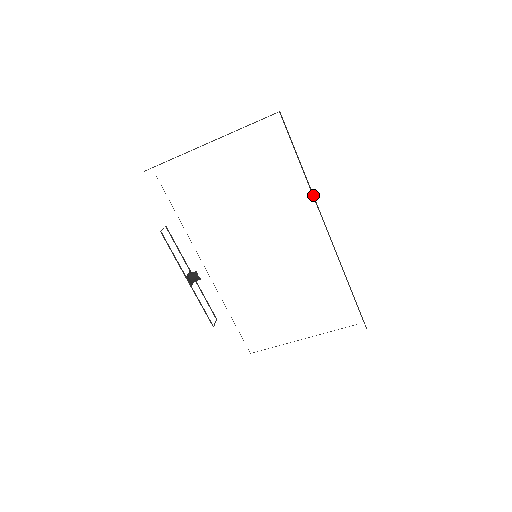
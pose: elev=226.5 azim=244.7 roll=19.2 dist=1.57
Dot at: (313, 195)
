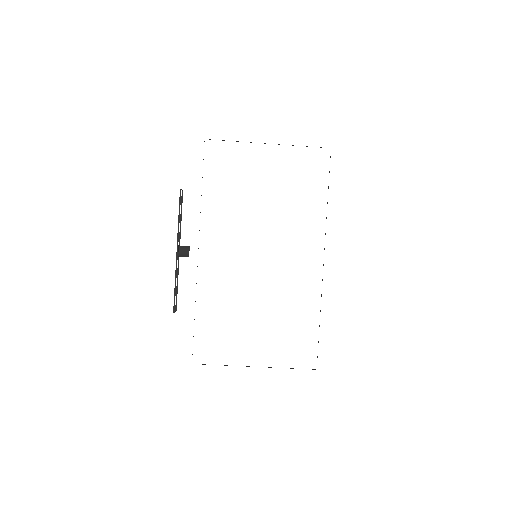
Dot at: occluded
